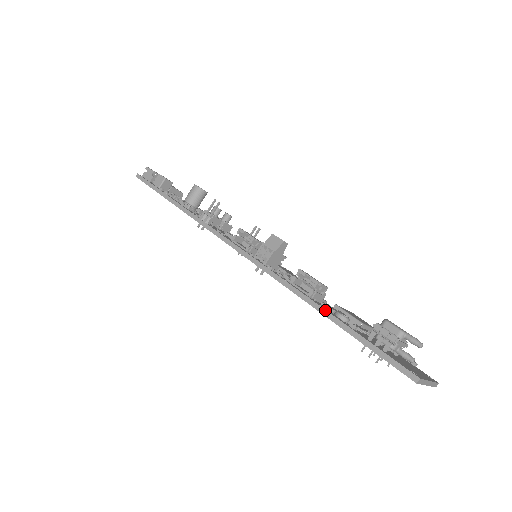
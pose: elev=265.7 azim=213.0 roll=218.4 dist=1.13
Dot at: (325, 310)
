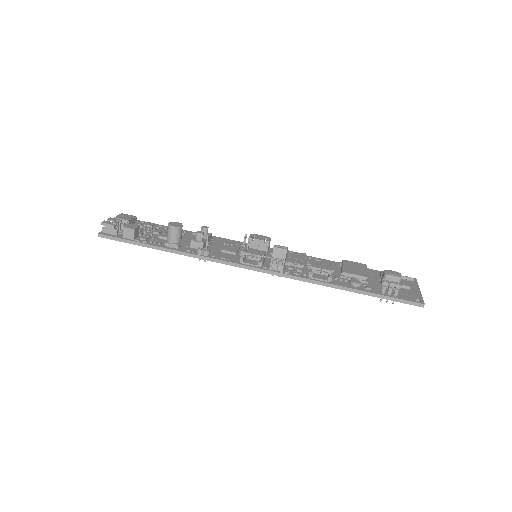
Dot at: (346, 288)
